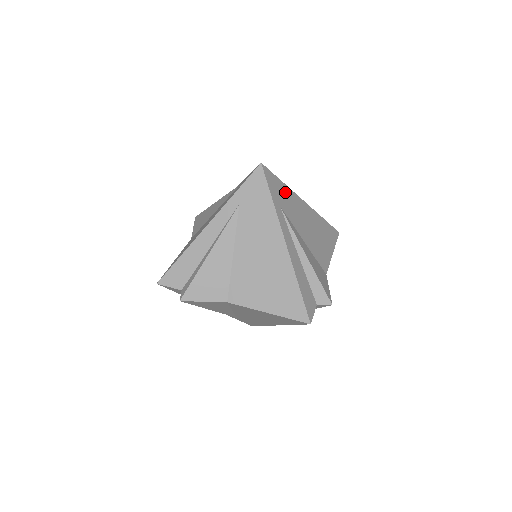
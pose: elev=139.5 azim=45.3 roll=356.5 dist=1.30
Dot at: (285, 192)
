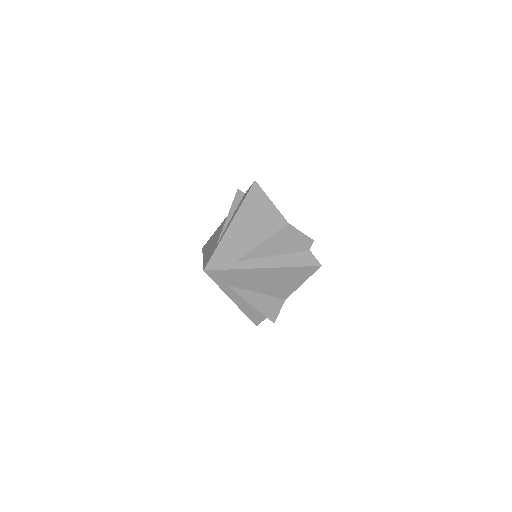
Dot at: (234, 274)
